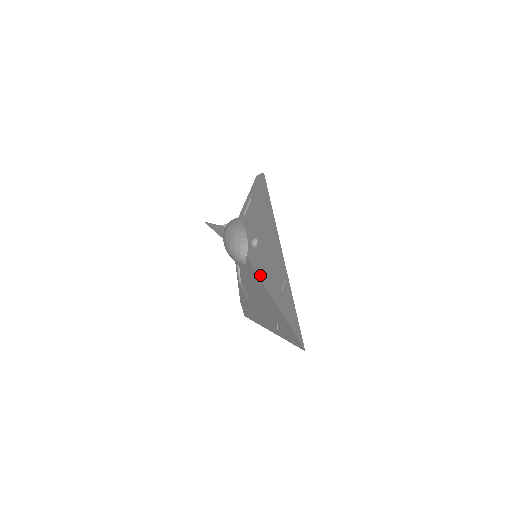
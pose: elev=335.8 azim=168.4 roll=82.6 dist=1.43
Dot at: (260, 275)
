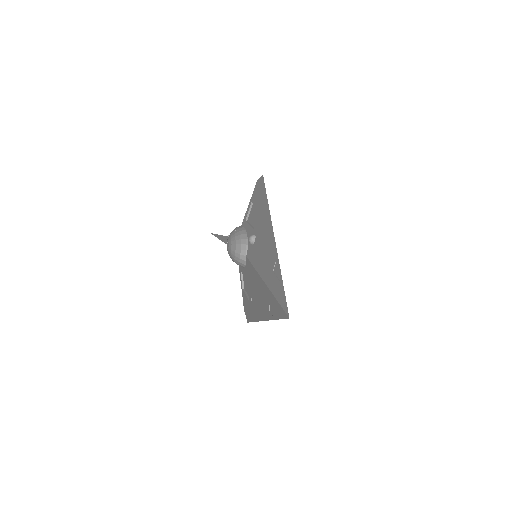
Dot at: (256, 267)
